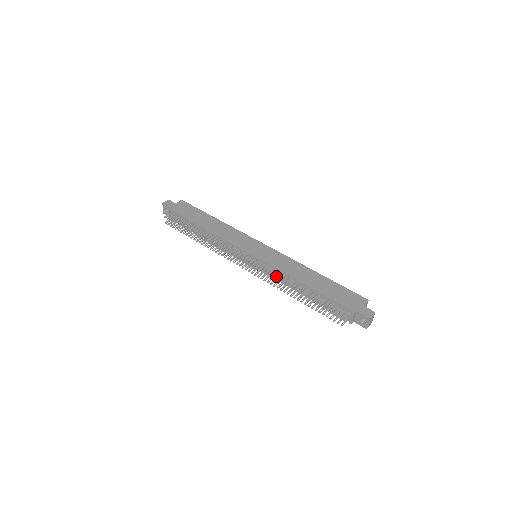
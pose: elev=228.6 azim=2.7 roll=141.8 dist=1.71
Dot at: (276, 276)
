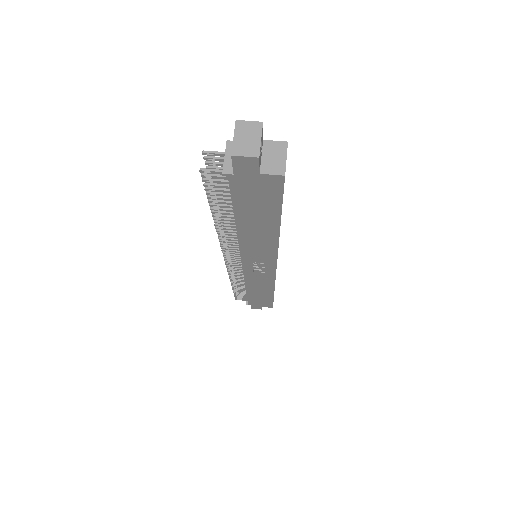
Dot at: occluded
